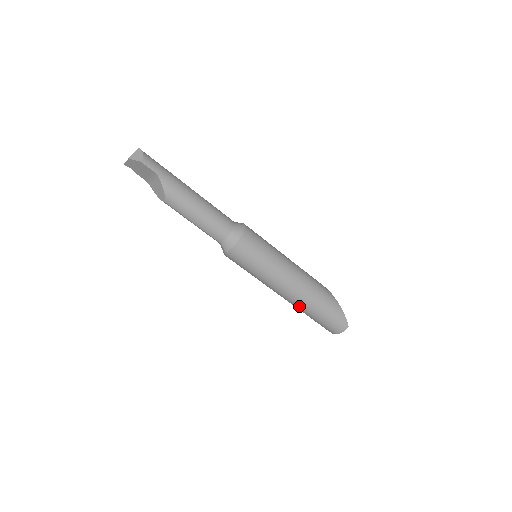
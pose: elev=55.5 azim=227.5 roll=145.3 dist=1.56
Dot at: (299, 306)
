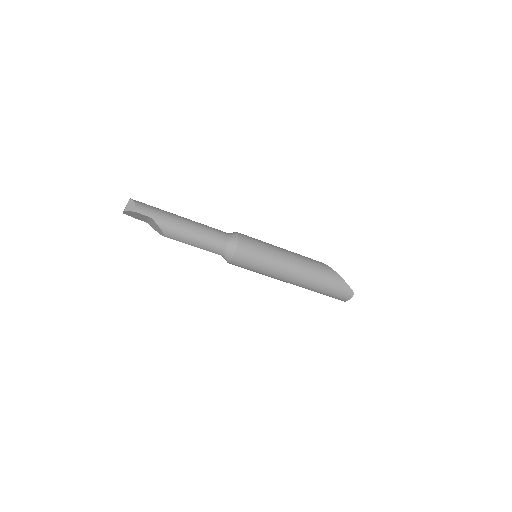
Dot at: (305, 287)
